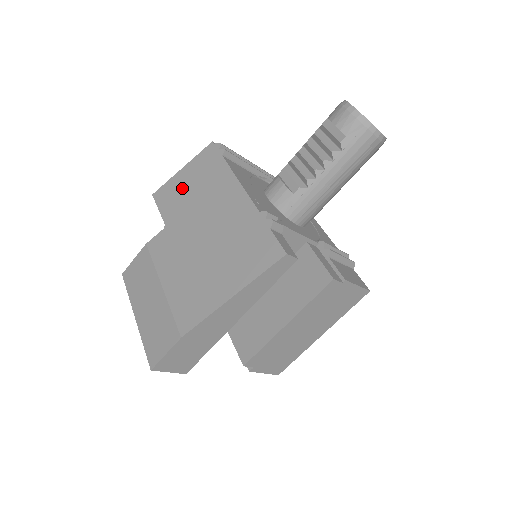
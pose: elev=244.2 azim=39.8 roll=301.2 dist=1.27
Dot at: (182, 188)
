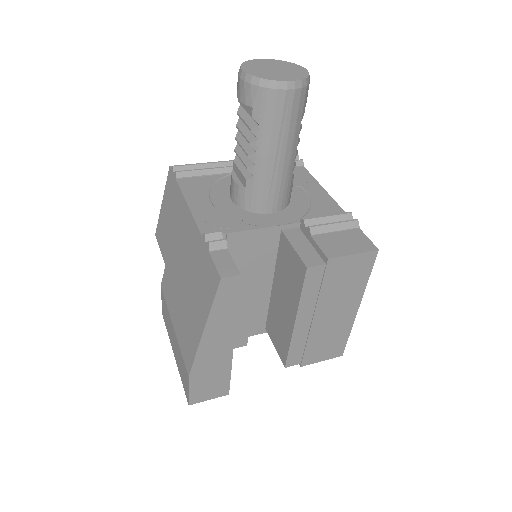
Dot at: (165, 223)
